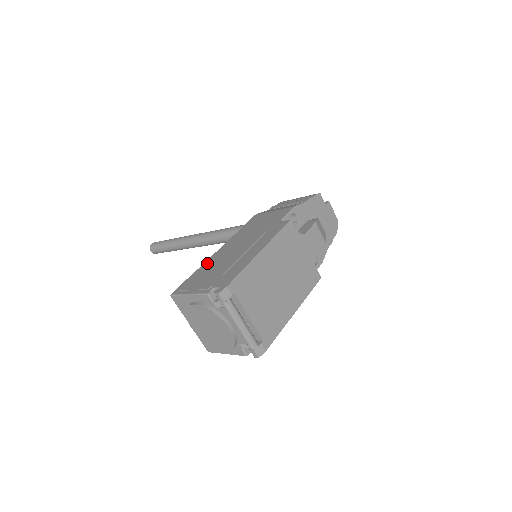
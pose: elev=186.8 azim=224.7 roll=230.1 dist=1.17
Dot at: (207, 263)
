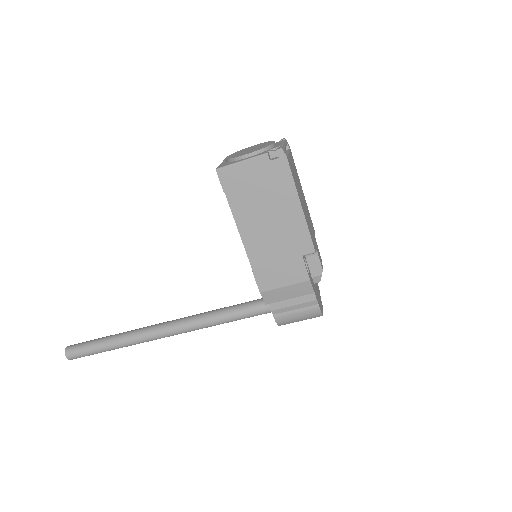
Dot at: occluded
